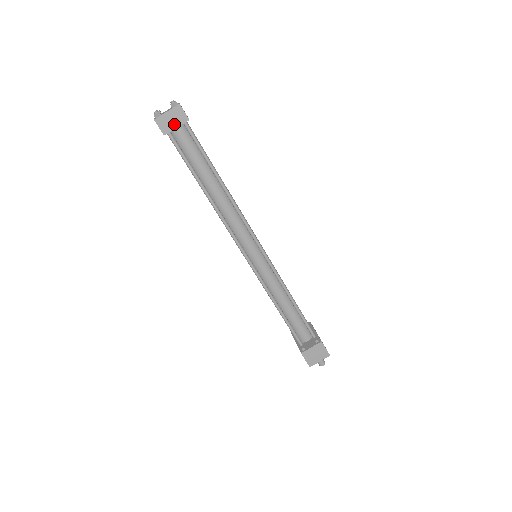
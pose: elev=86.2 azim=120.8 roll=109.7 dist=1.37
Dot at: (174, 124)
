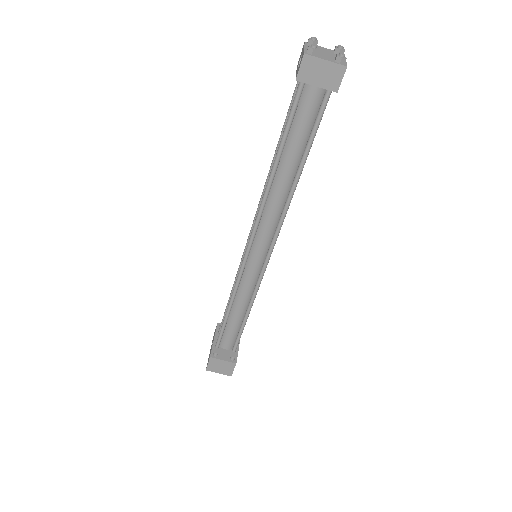
Dot at: (318, 80)
